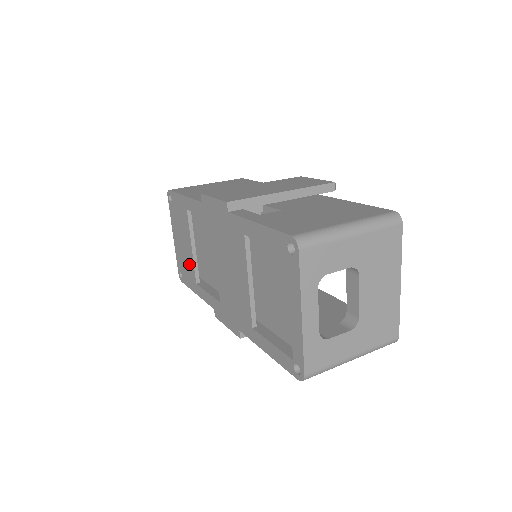
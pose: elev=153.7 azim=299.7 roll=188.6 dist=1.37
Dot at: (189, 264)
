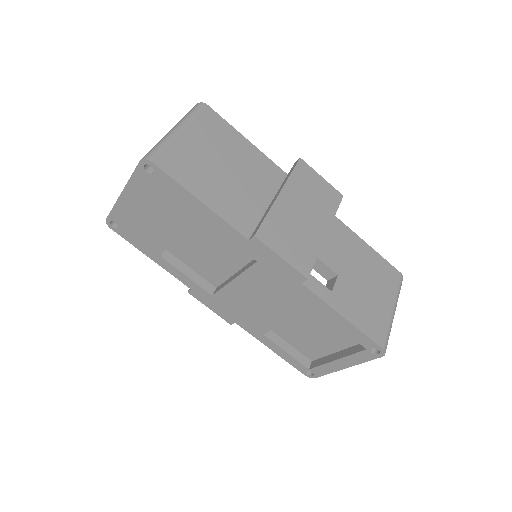
Dot at: (154, 238)
